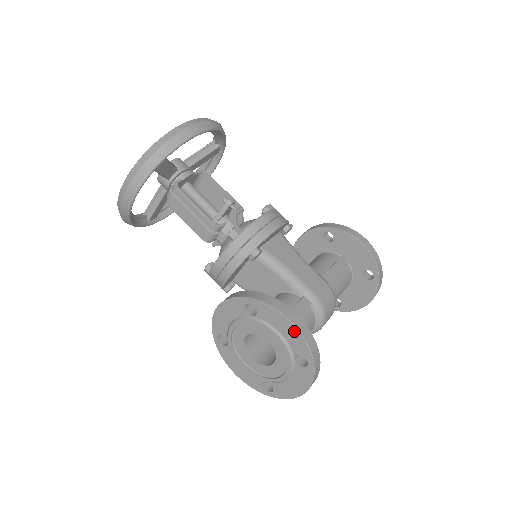
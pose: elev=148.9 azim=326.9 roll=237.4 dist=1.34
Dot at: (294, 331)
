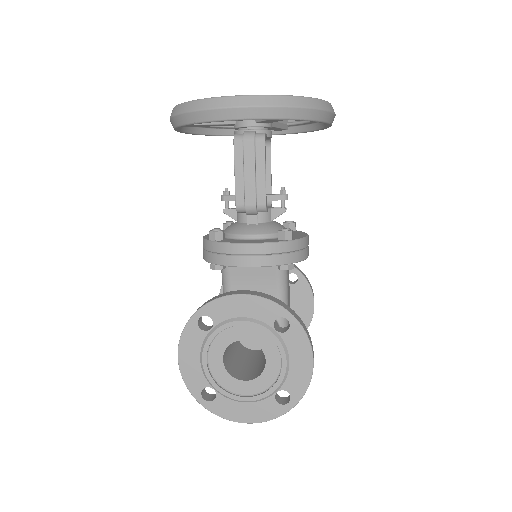
Dot at: (307, 372)
